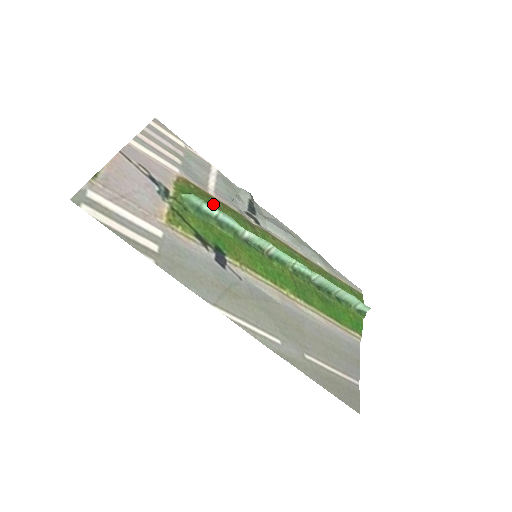
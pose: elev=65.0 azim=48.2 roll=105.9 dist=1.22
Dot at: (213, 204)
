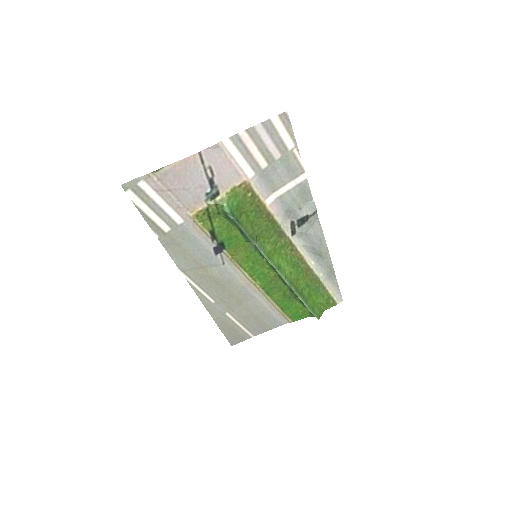
Dot at: (255, 213)
